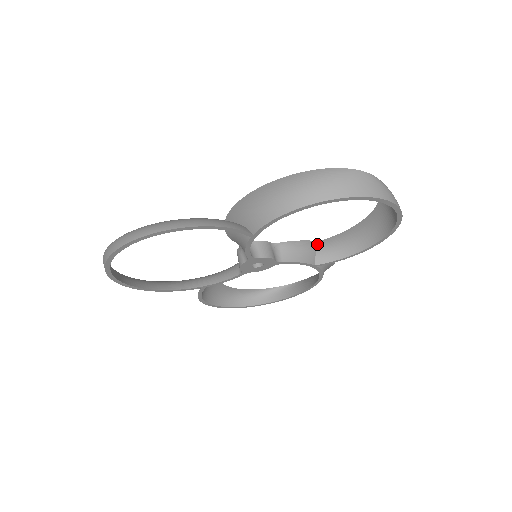
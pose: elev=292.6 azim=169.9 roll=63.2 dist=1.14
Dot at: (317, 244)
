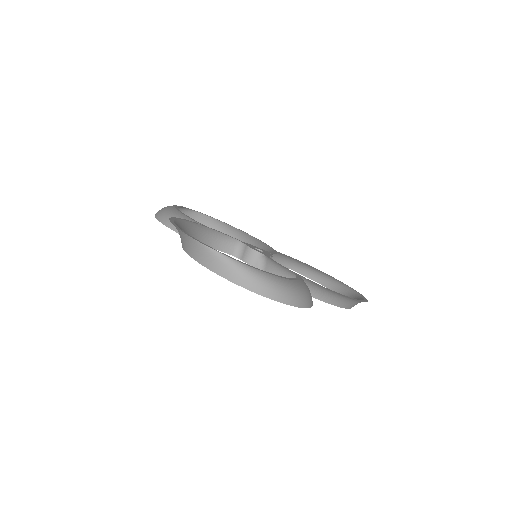
Dot at: (274, 251)
